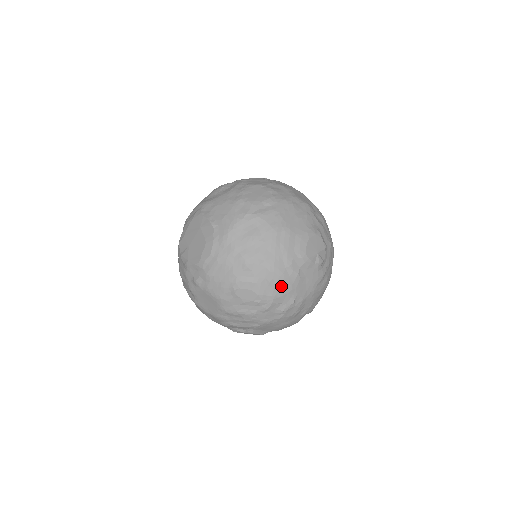
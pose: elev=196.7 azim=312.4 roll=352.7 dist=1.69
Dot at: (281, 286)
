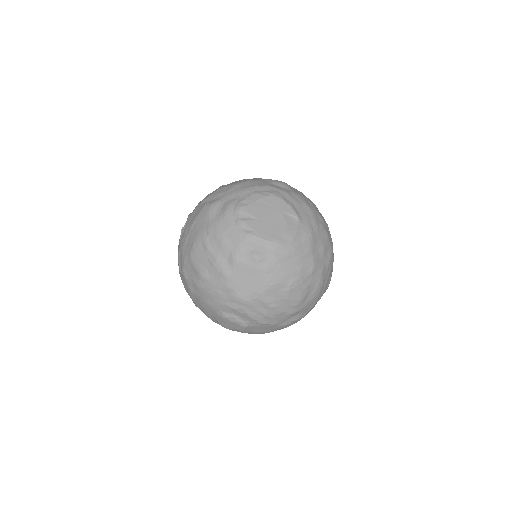
Dot at: (313, 300)
